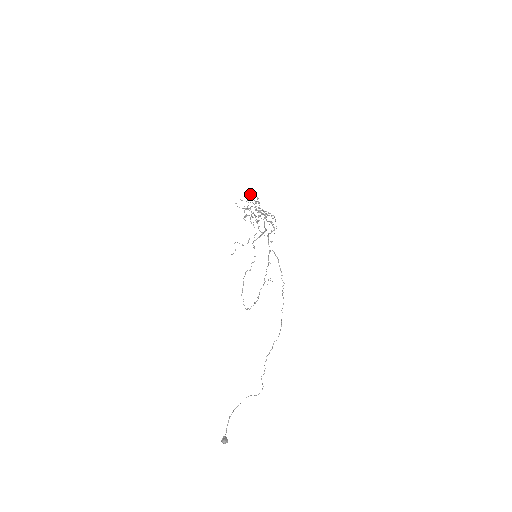
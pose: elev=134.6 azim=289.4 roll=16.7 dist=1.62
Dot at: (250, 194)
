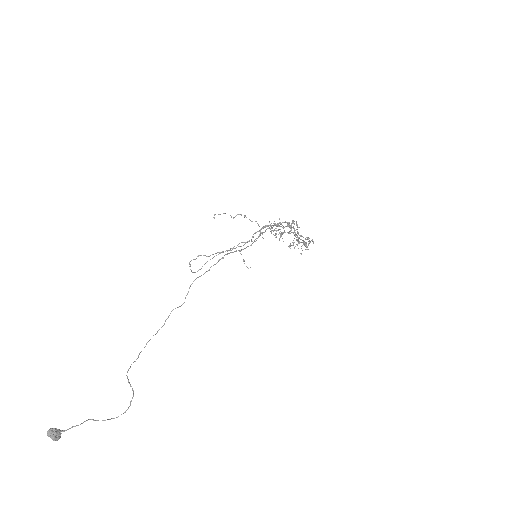
Dot at: occluded
